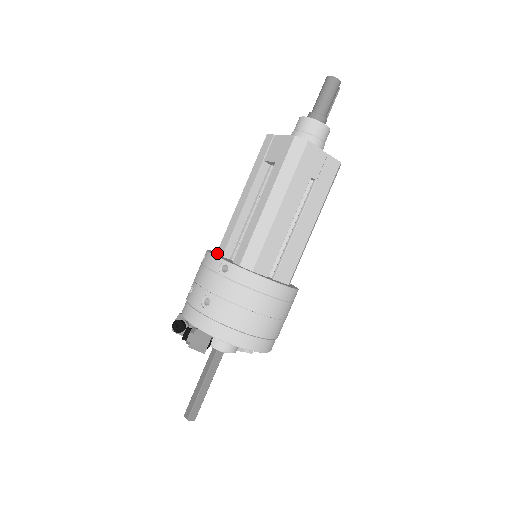
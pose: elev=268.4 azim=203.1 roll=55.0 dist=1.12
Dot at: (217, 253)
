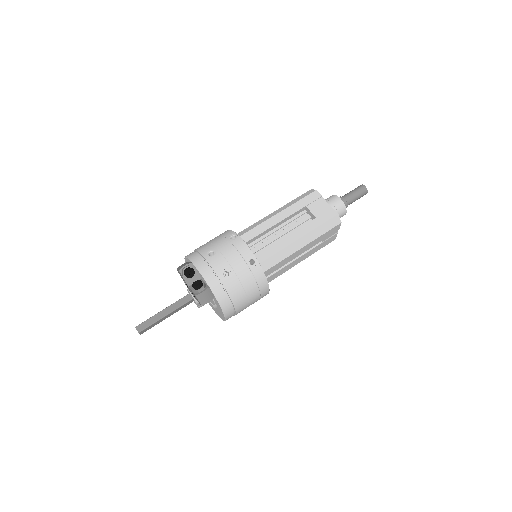
Dot at: occluded
